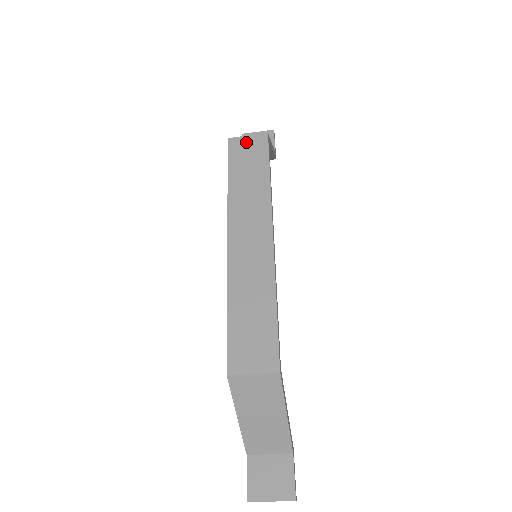
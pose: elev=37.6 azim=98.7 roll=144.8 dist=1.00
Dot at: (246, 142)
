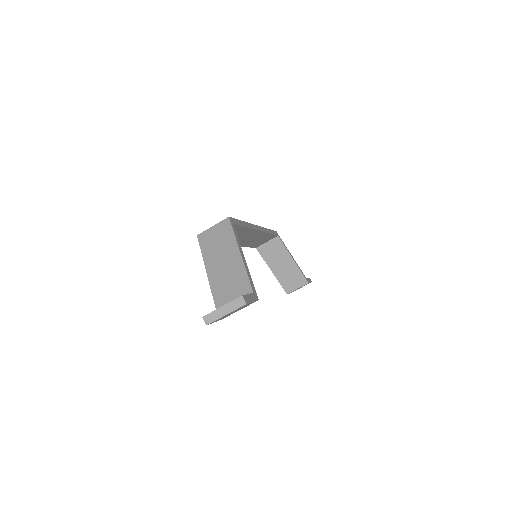
Dot at: occluded
